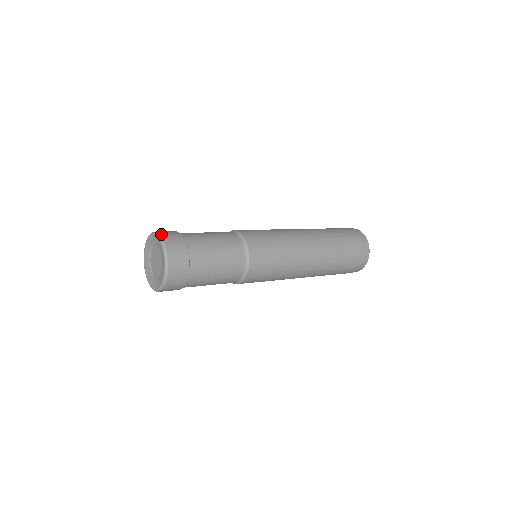
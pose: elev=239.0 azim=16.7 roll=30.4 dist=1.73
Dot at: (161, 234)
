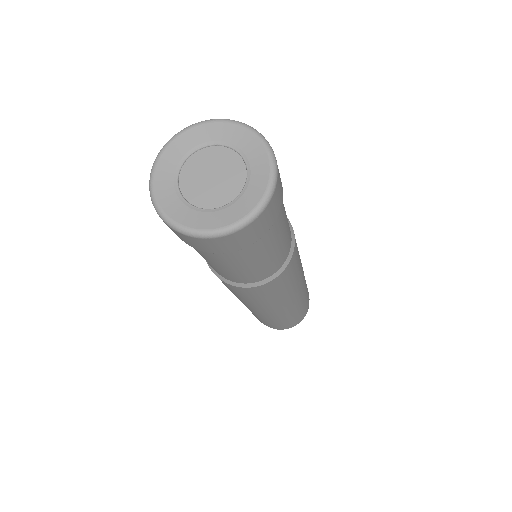
Dot at: occluded
